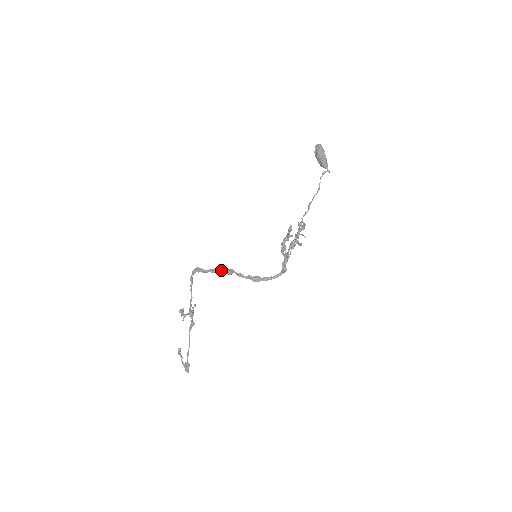
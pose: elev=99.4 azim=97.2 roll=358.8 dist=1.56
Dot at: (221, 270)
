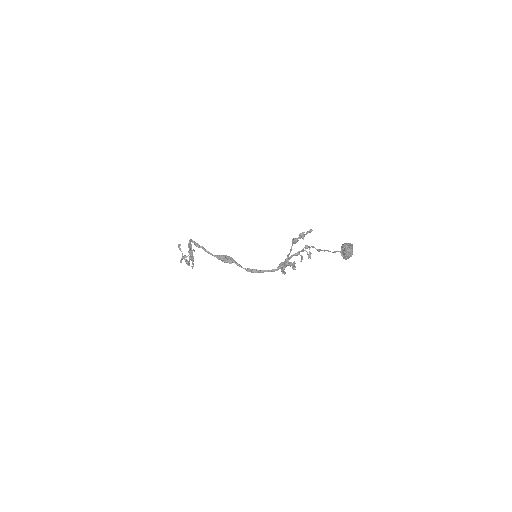
Dot at: occluded
